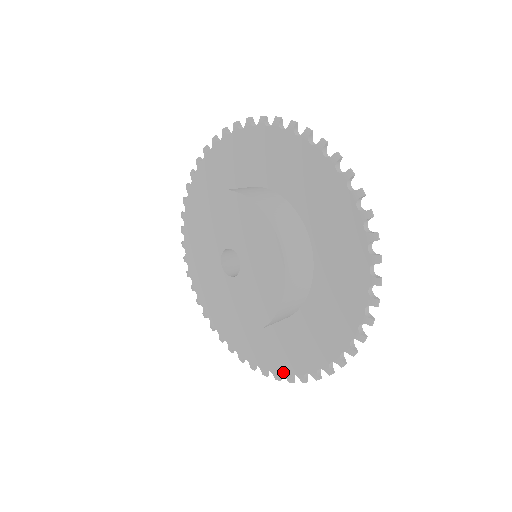
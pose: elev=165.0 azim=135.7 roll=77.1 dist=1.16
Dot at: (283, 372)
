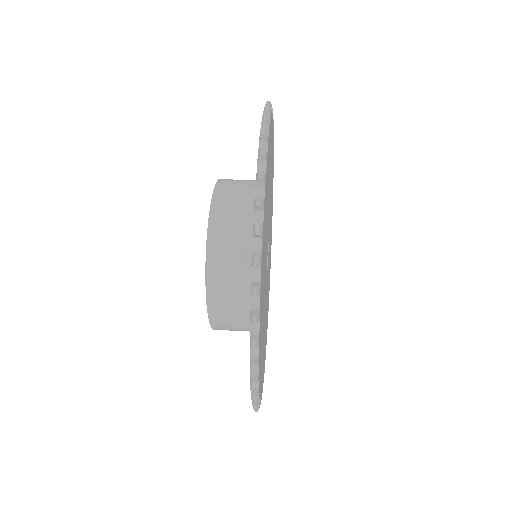
Dot at: occluded
